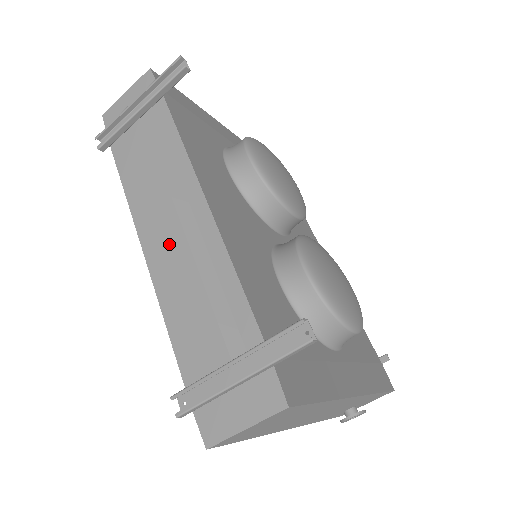
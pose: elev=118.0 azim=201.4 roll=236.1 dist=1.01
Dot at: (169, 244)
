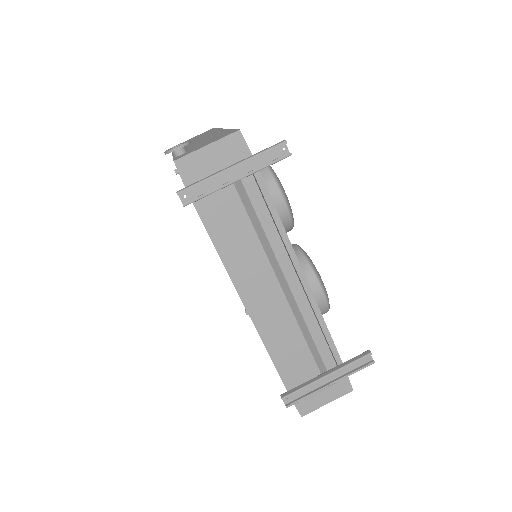
Dot at: (271, 302)
